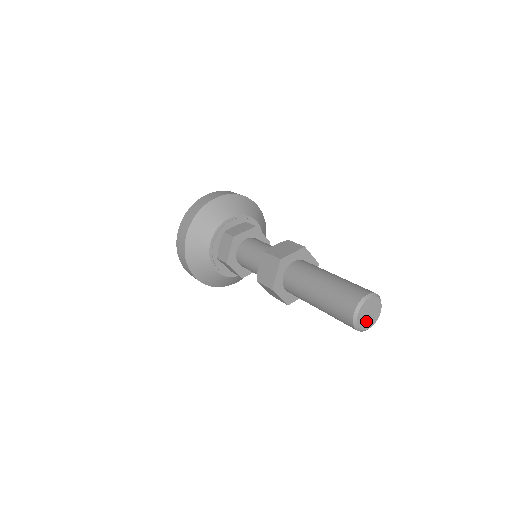
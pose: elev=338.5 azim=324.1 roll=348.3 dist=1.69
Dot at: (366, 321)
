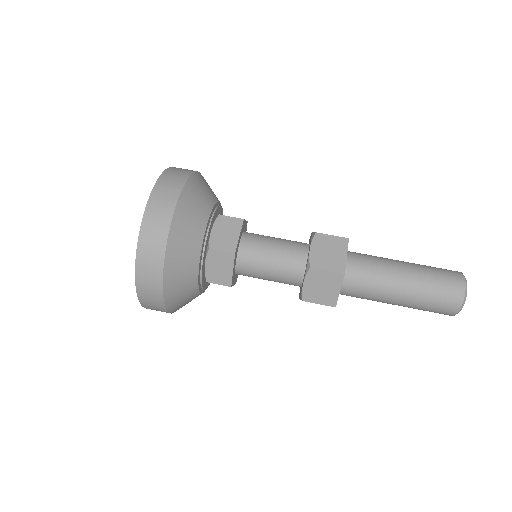
Dot at: occluded
